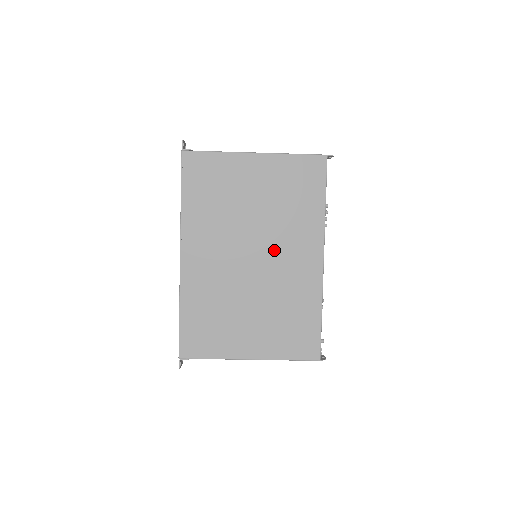
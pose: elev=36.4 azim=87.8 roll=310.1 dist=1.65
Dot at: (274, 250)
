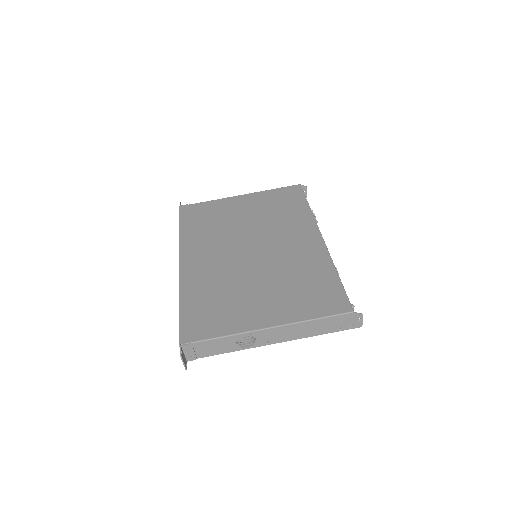
Dot at: (271, 240)
